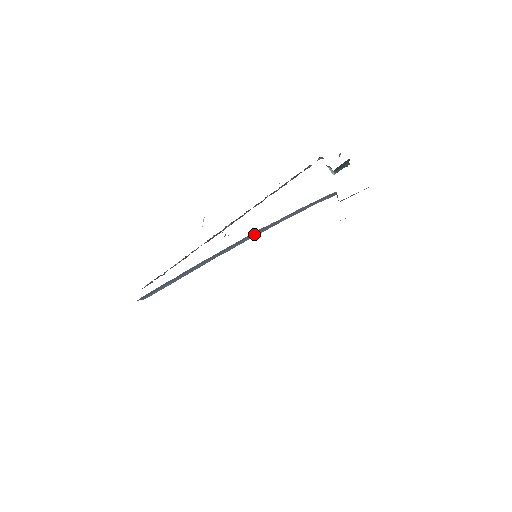
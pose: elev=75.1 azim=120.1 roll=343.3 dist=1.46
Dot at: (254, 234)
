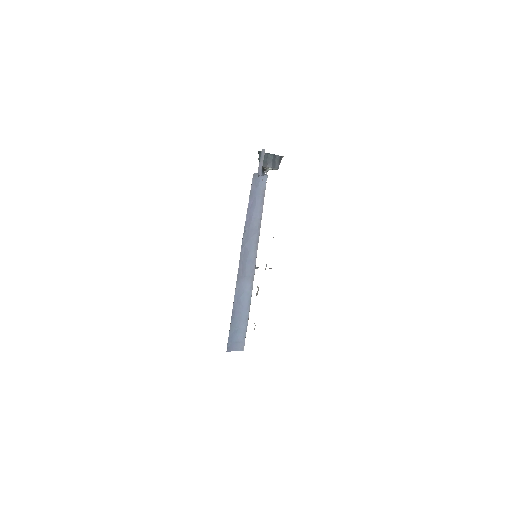
Dot at: (251, 246)
